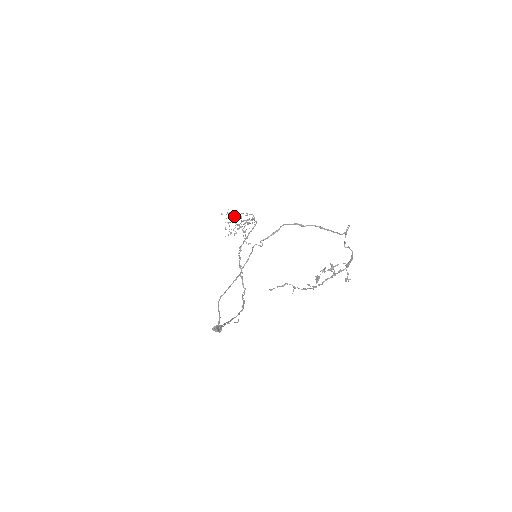
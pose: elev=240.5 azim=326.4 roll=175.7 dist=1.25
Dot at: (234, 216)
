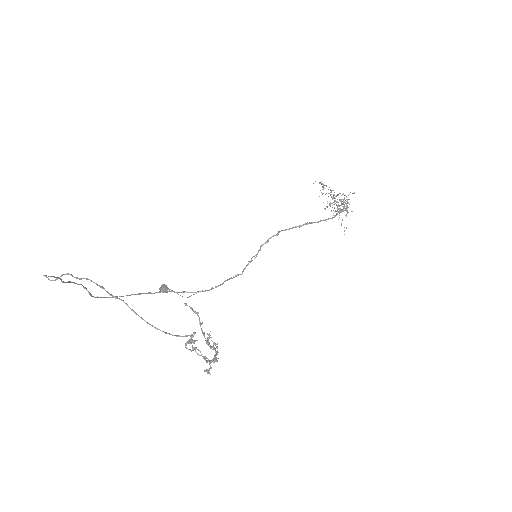
Dot at: occluded
